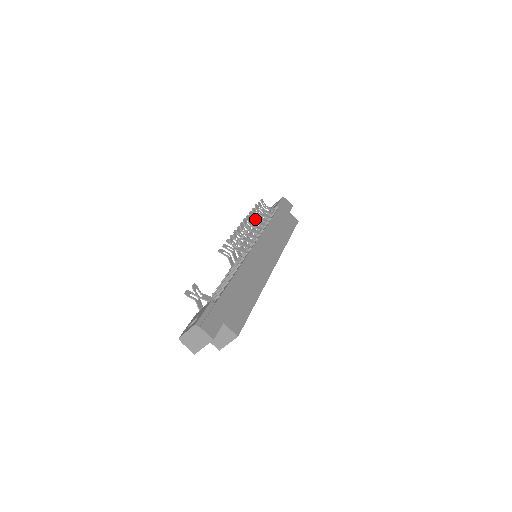
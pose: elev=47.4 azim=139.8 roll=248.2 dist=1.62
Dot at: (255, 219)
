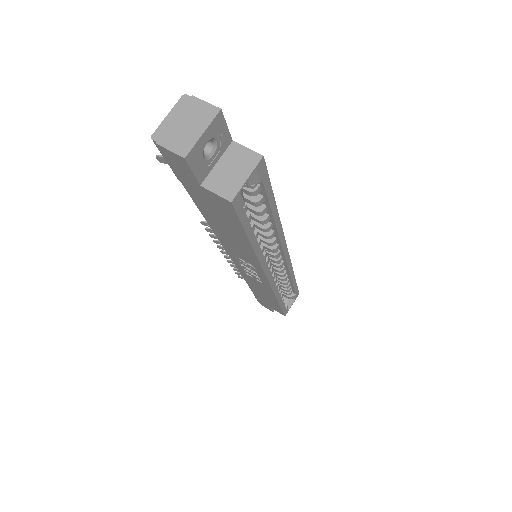
Dot at: occluded
